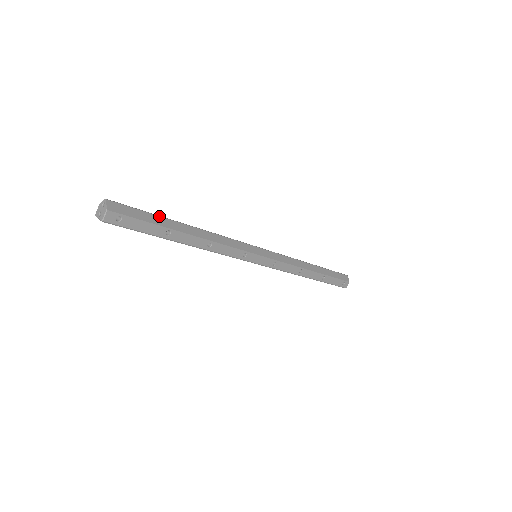
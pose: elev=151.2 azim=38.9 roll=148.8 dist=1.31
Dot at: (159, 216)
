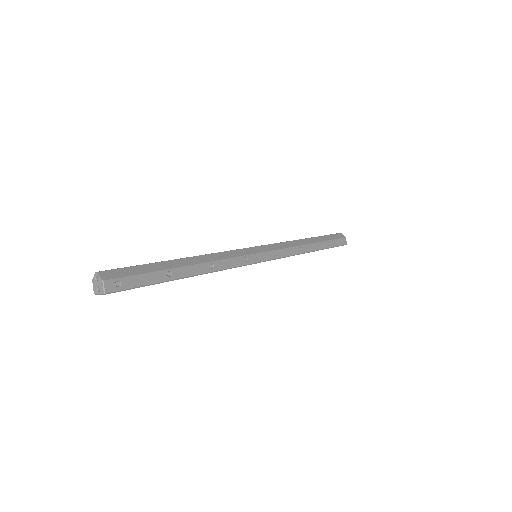
Dot at: (152, 263)
